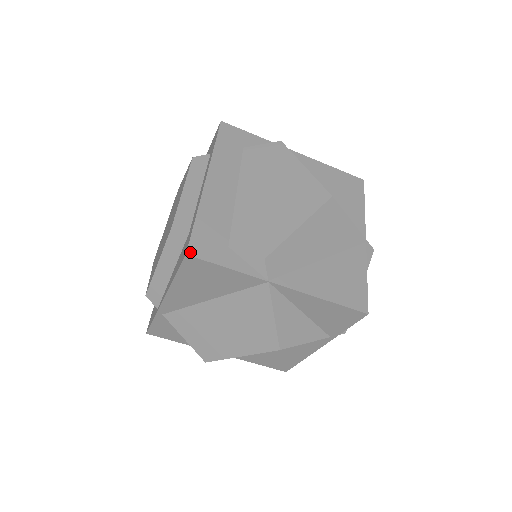
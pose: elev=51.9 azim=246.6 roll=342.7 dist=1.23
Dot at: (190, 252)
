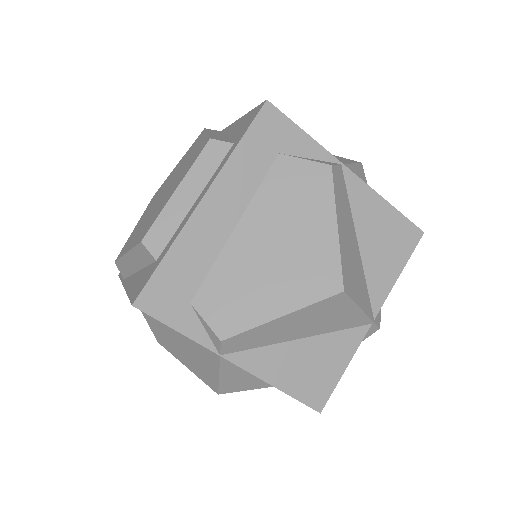
Dot at: (138, 303)
